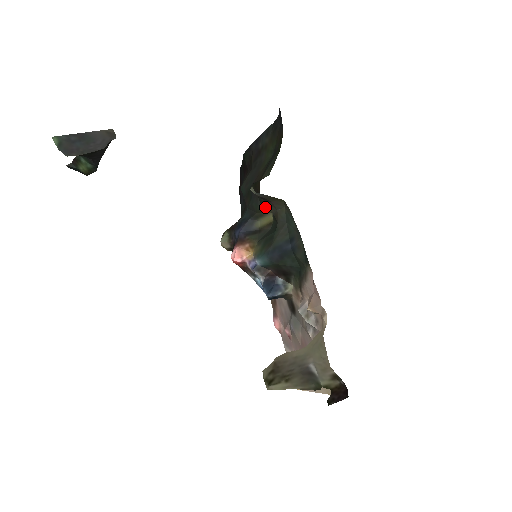
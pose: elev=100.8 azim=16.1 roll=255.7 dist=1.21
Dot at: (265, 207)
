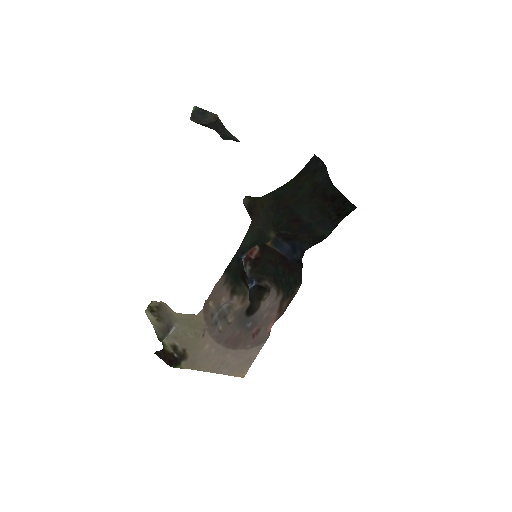
Dot at: (273, 225)
